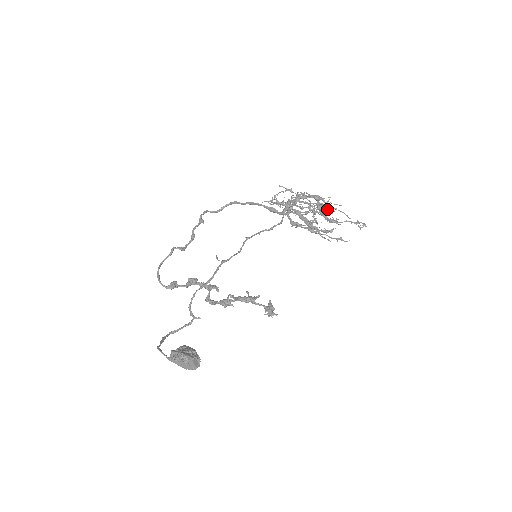
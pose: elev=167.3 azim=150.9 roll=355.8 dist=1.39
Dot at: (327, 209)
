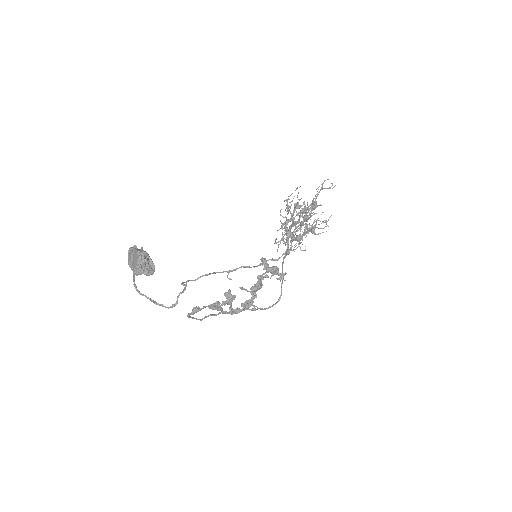
Dot at: occluded
